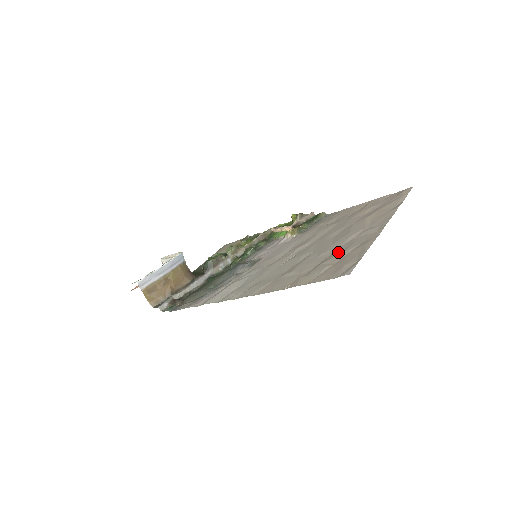
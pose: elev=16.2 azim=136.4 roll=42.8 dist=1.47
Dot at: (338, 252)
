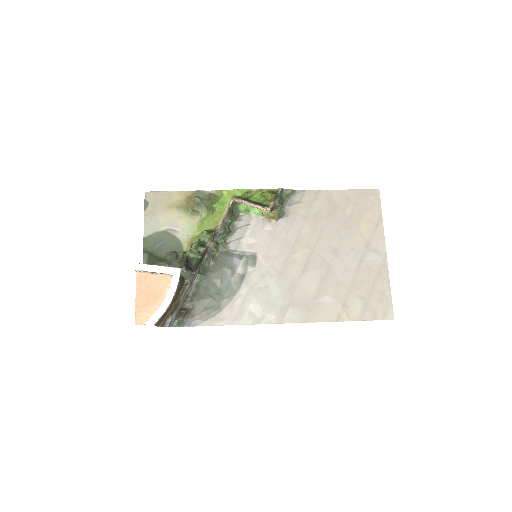
Dot at: (361, 280)
